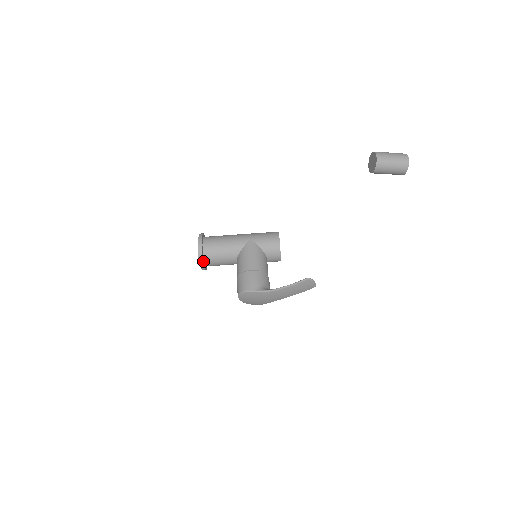
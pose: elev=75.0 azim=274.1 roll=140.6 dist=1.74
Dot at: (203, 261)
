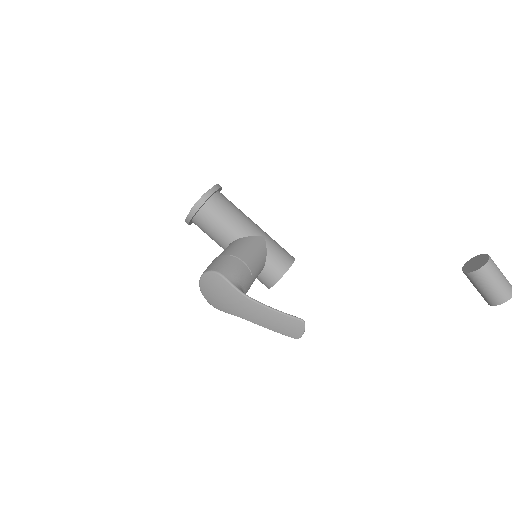
Dot at: (198, 209)
